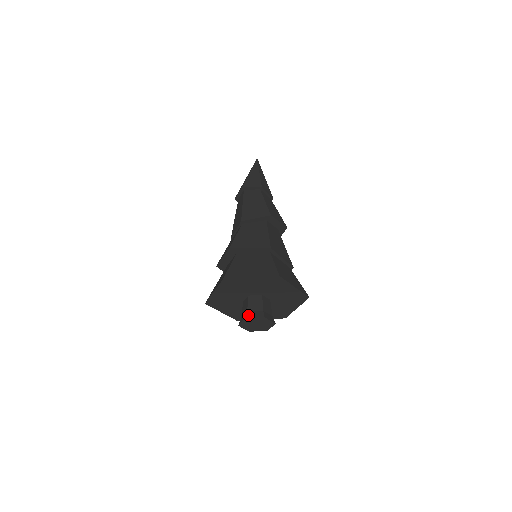
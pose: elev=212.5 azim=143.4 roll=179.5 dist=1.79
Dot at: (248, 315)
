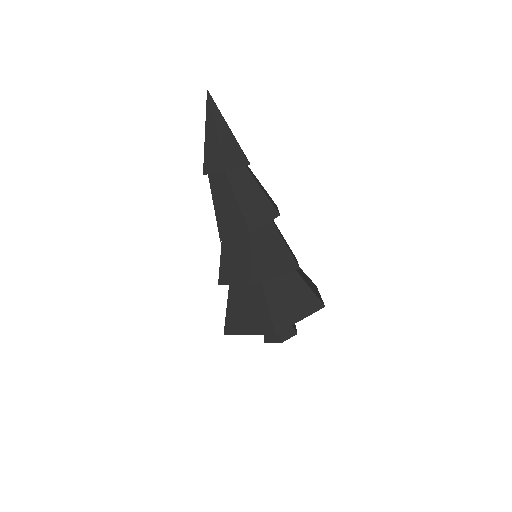
Dot at: (282, 338)
